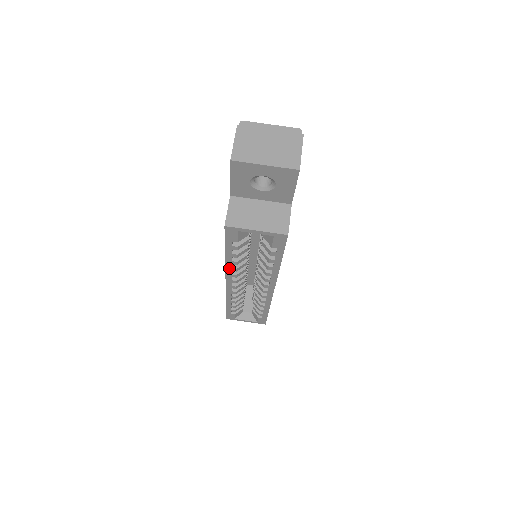
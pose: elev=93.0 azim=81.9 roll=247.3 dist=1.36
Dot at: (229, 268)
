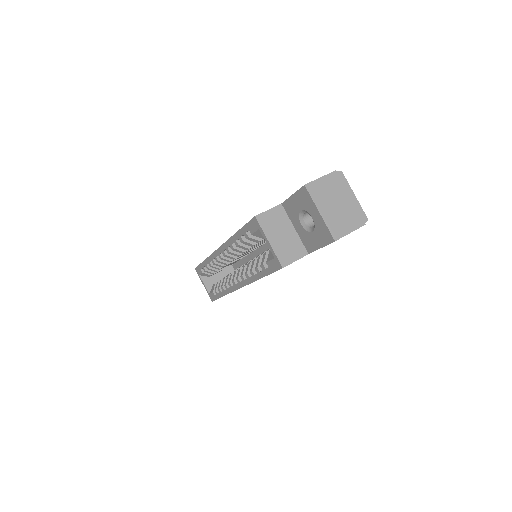
Dot at: (230, 242)
